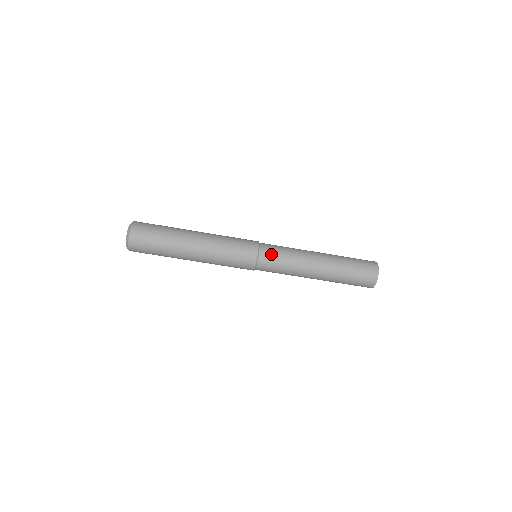
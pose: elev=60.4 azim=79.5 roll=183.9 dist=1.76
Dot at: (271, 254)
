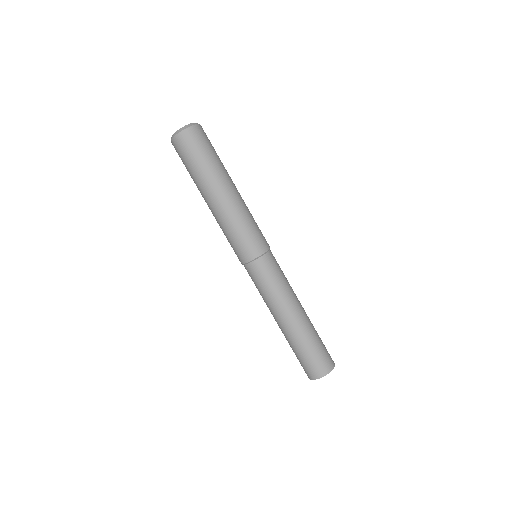
Dot at: (276, 263)
